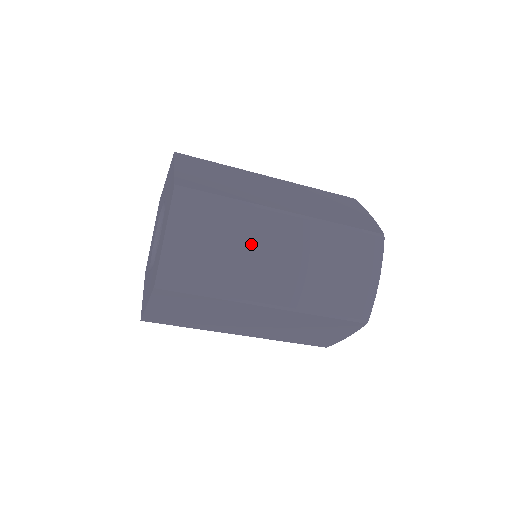
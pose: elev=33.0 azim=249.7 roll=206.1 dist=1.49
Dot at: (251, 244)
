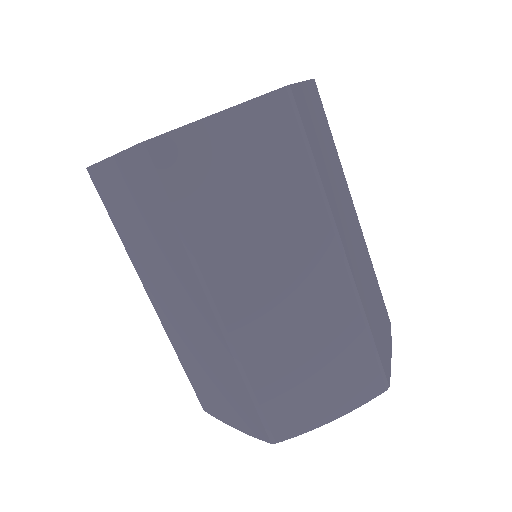
Dot at: (278, 234)
